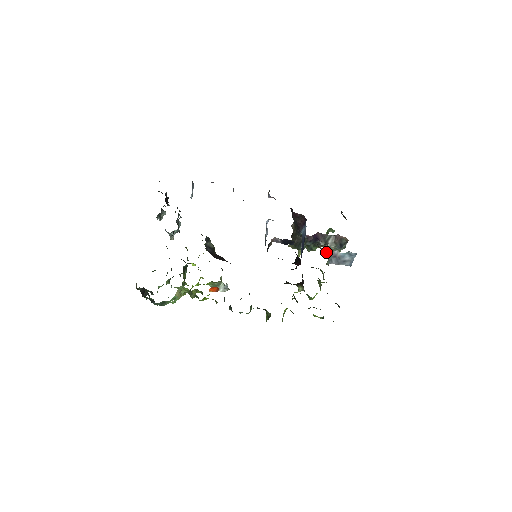
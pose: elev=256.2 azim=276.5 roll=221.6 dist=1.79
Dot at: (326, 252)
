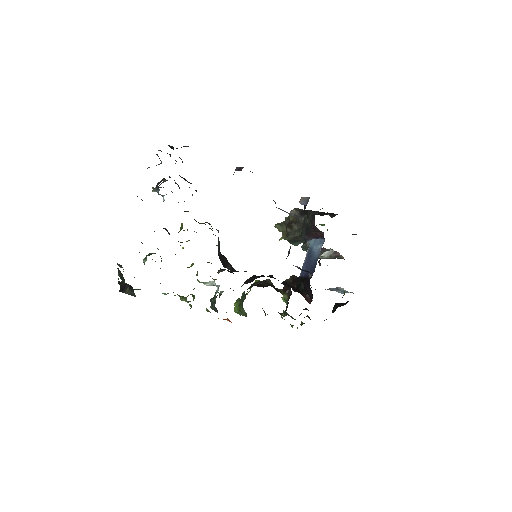
Dot at: occluded
